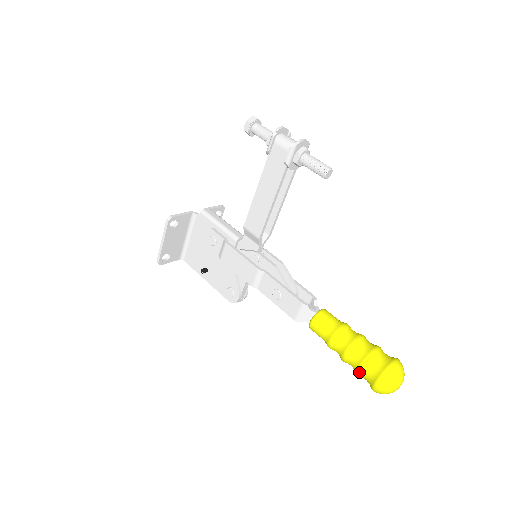
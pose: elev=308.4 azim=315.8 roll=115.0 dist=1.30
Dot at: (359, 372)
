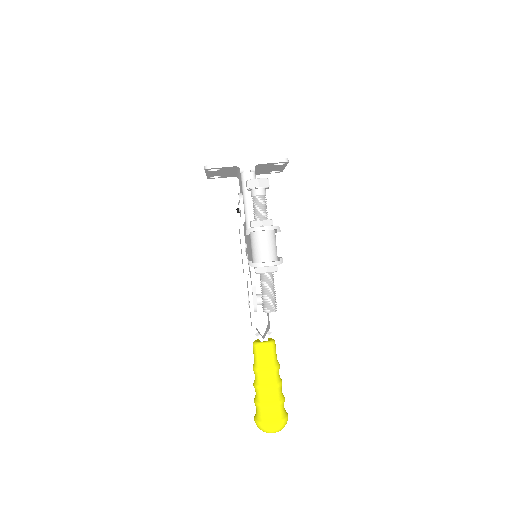
Dot at: occluded
